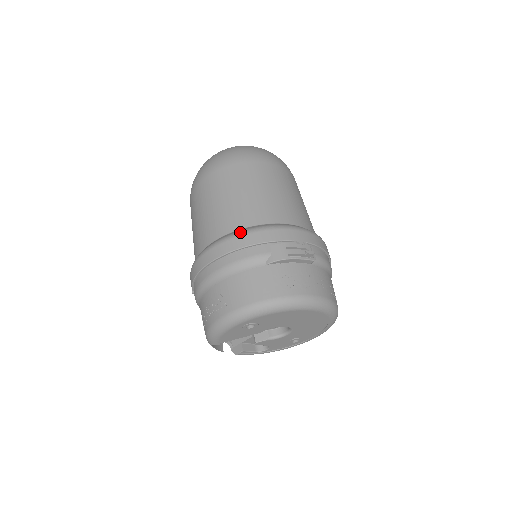
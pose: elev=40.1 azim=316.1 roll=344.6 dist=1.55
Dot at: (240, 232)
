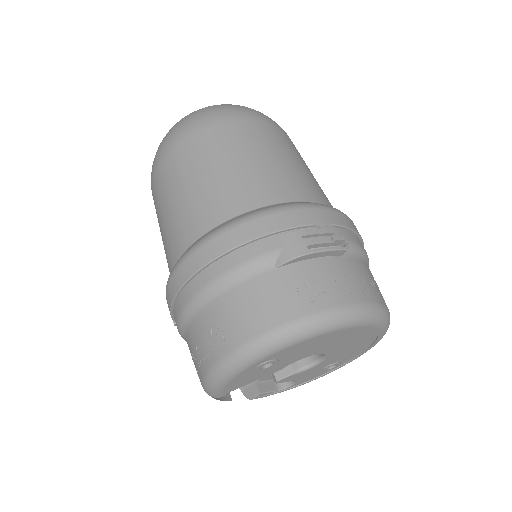
Dot at: (228, 224)
